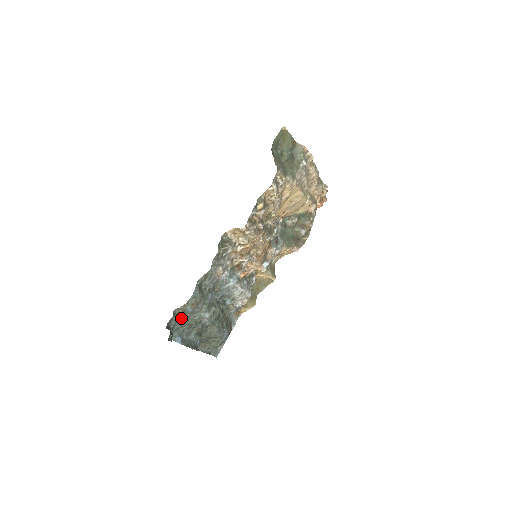
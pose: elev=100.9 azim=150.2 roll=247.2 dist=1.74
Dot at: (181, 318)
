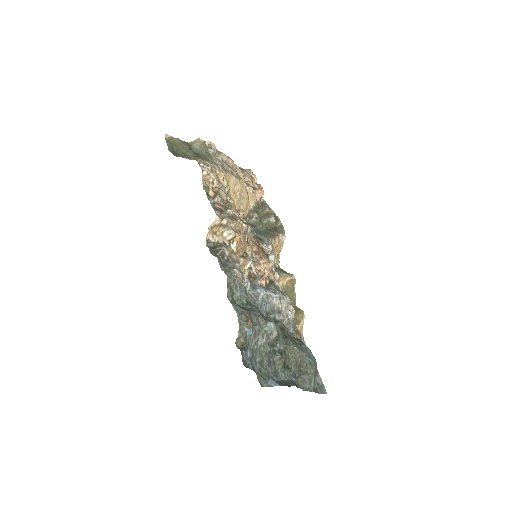
Dot at: (251, 352)
